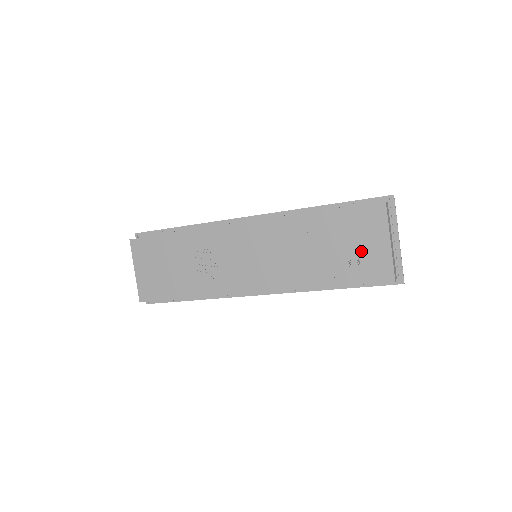
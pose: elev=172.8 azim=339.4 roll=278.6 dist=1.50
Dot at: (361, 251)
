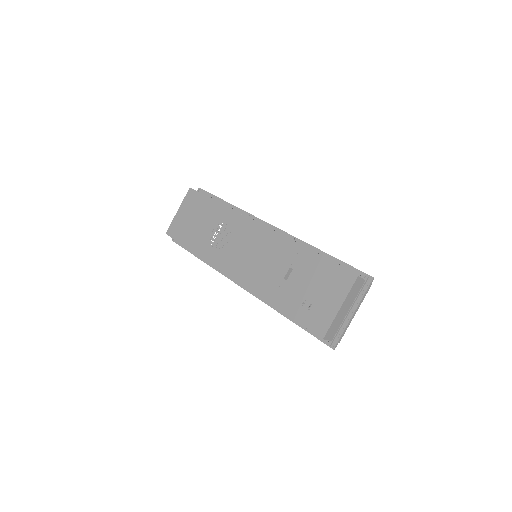
Dot at: (317, 299)
